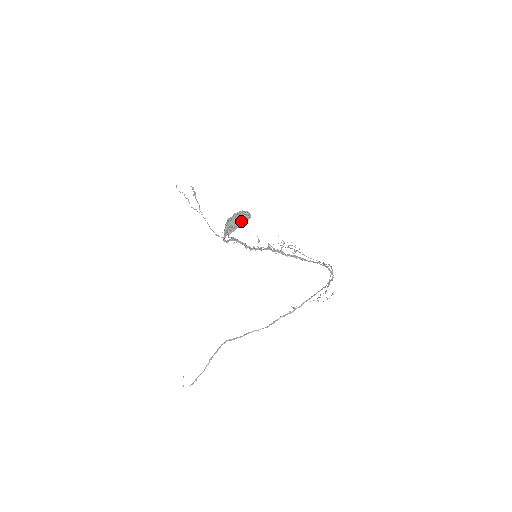
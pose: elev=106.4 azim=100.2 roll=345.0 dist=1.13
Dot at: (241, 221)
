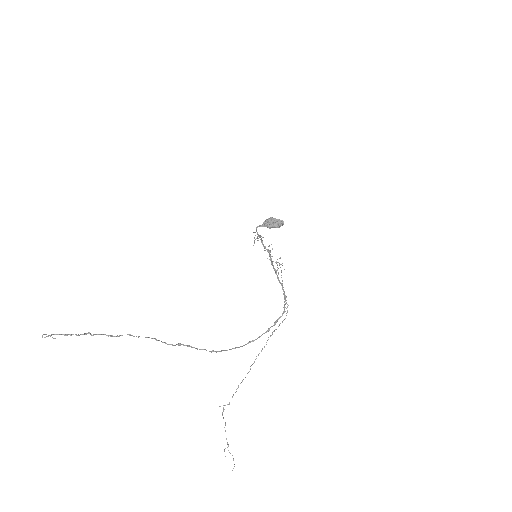
Dot at: (278, 219)
